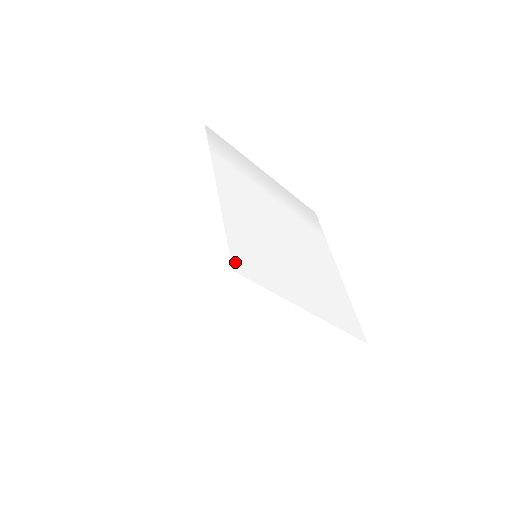
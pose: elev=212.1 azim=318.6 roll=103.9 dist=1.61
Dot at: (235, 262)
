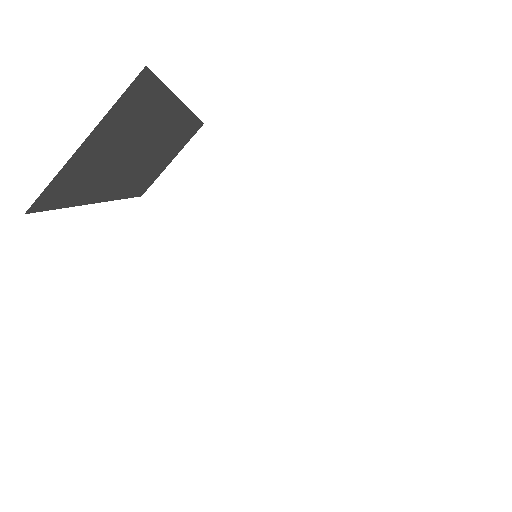
Dot at: occluded
